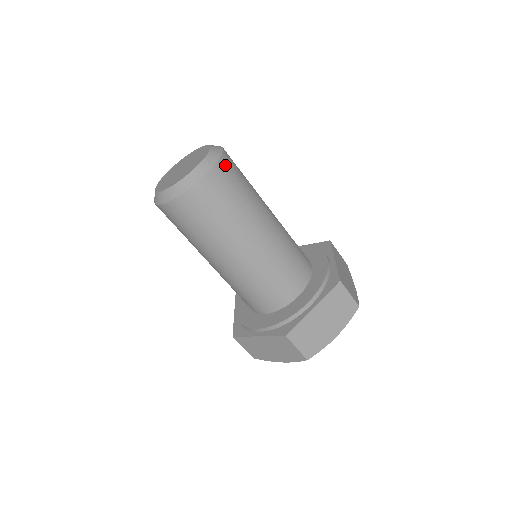
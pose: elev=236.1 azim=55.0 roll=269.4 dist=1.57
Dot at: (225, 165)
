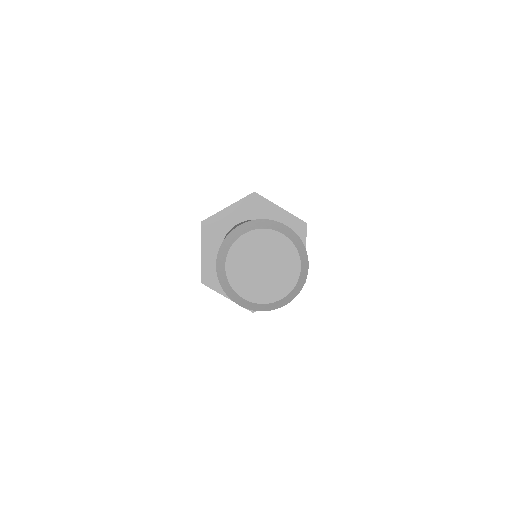
Dot at: occluded
